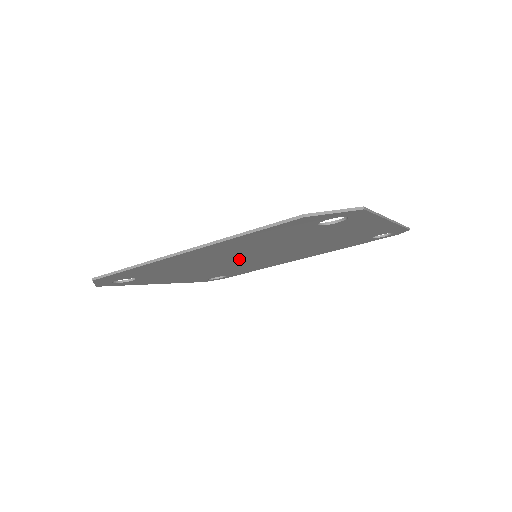
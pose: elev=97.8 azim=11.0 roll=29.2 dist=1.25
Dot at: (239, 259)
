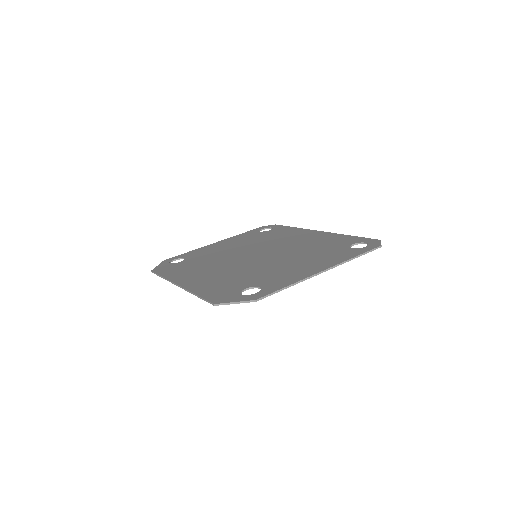
Dot at: occluded
